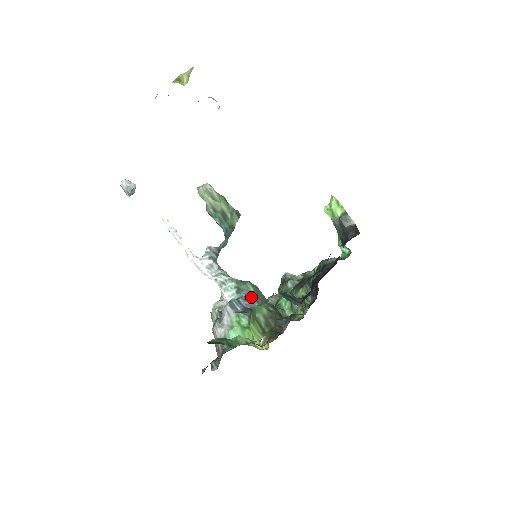
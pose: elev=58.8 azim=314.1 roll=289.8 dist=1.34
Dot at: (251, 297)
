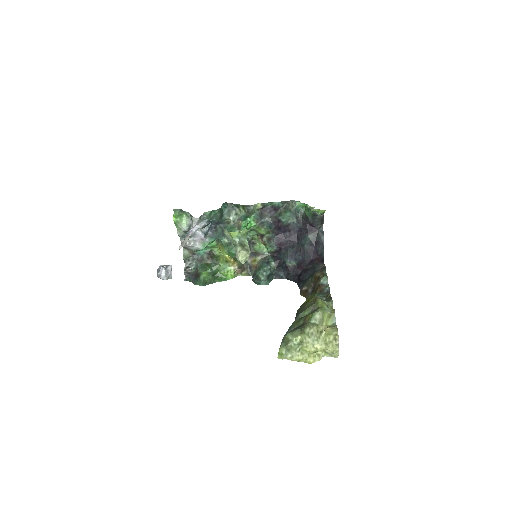
Dot at: occluded
